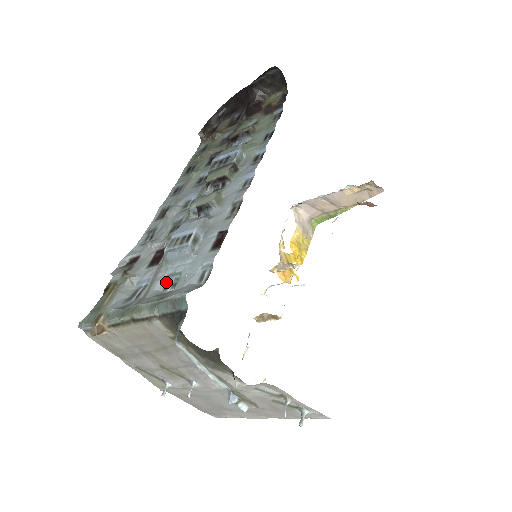
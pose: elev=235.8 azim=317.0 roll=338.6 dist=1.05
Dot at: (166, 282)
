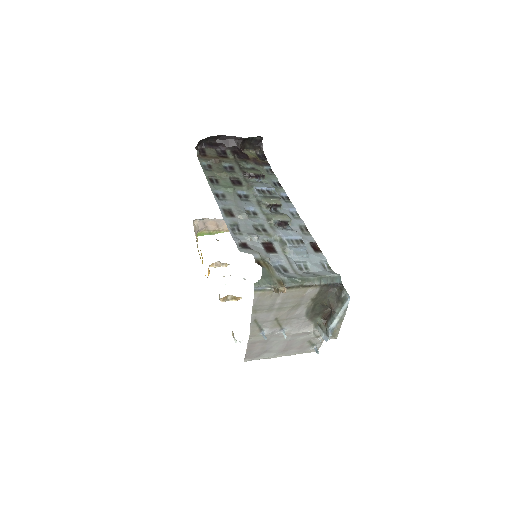
Dot at: (297, 266)
